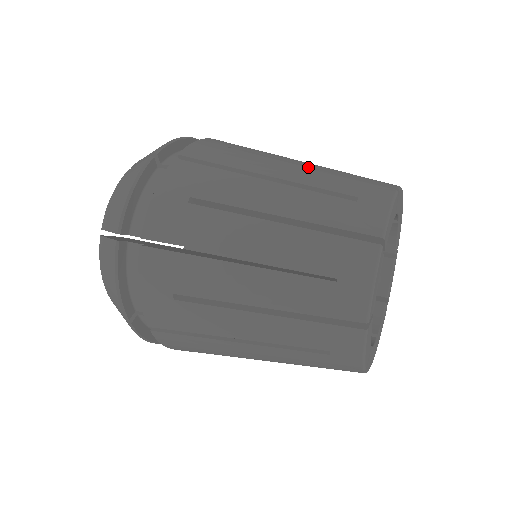
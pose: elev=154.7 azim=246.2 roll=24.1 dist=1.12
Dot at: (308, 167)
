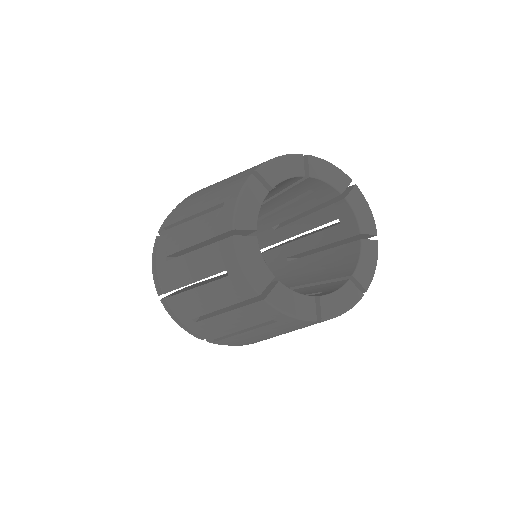
Dot at: occluded
